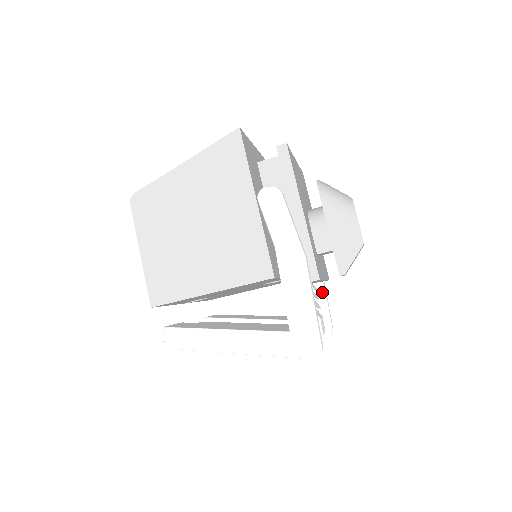
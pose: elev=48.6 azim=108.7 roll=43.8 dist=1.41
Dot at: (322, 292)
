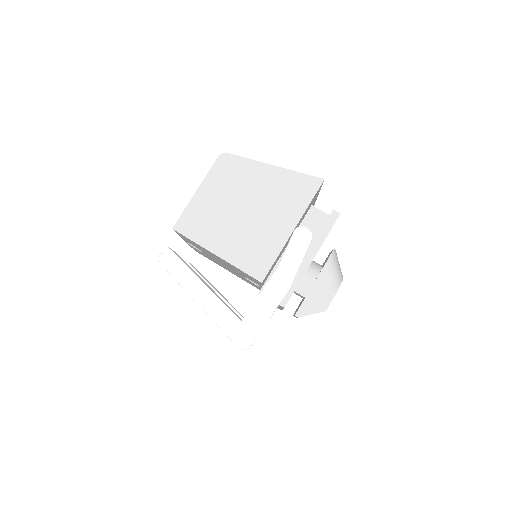
Dot at: occluded
